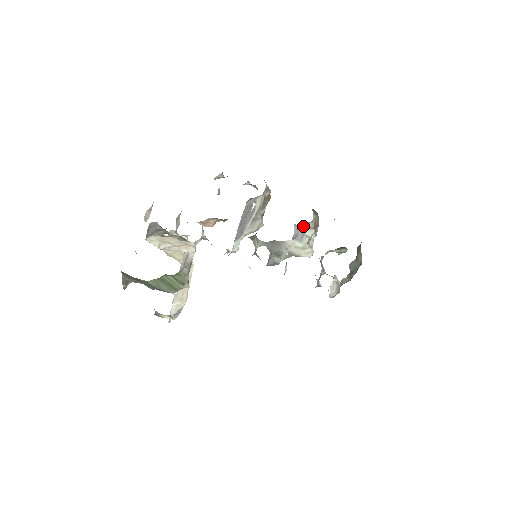
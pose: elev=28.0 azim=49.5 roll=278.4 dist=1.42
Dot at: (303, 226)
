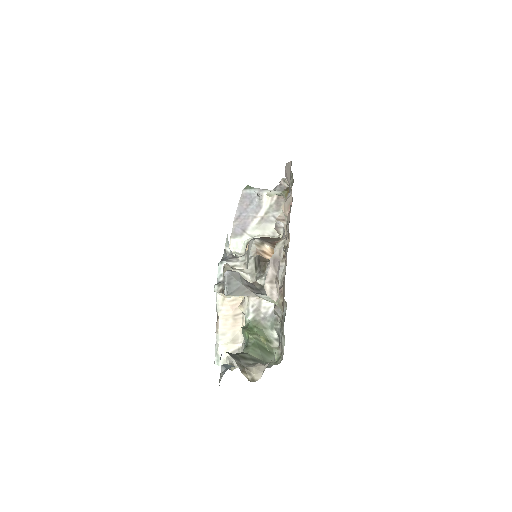
Dot at: occluded
